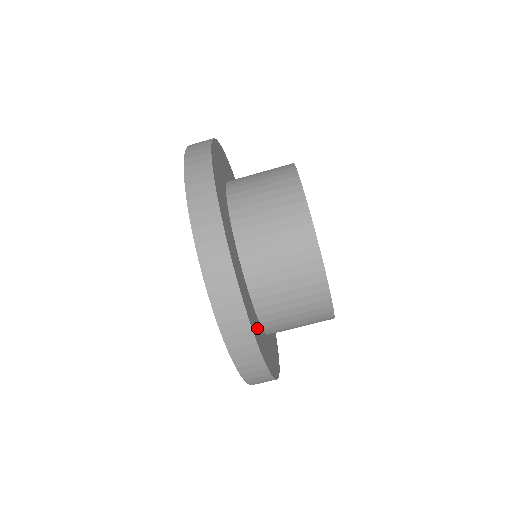
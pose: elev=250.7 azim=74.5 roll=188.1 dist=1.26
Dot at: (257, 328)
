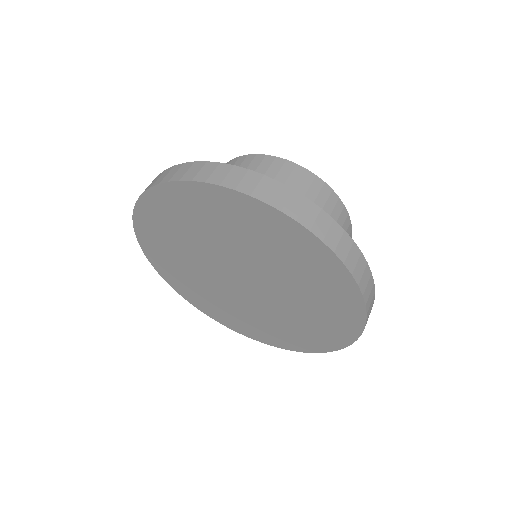
Dot at: occluded
